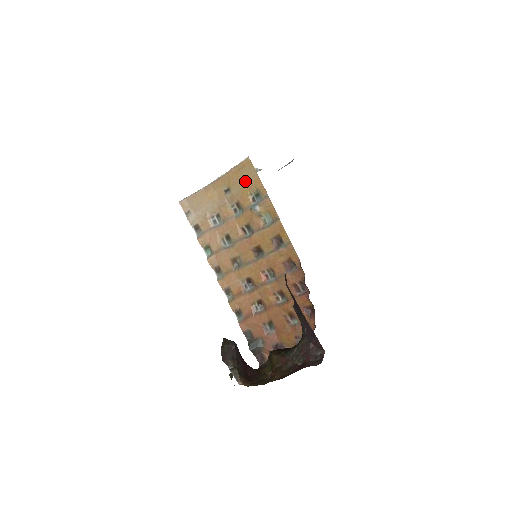
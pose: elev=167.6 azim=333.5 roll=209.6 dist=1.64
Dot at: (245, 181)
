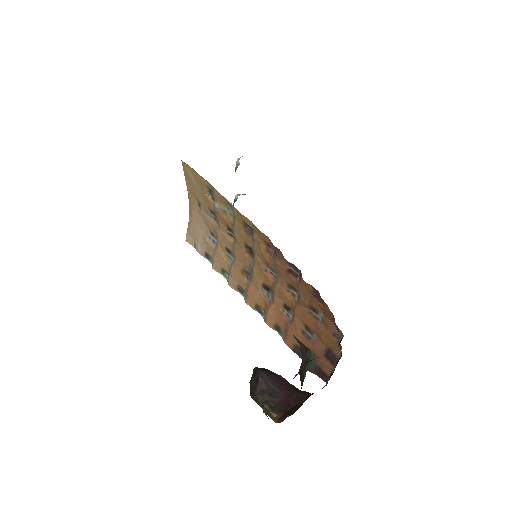
Dot at: (197, 185)
